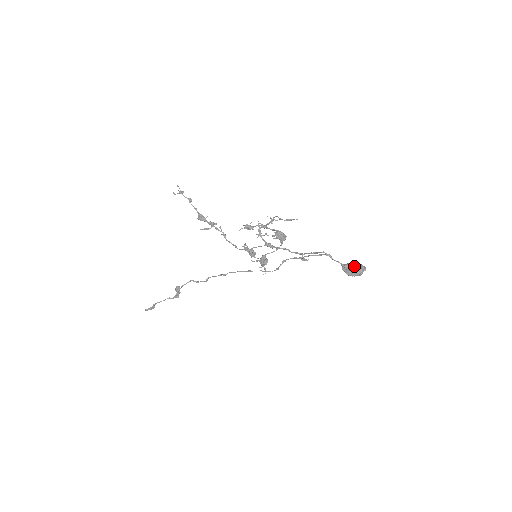
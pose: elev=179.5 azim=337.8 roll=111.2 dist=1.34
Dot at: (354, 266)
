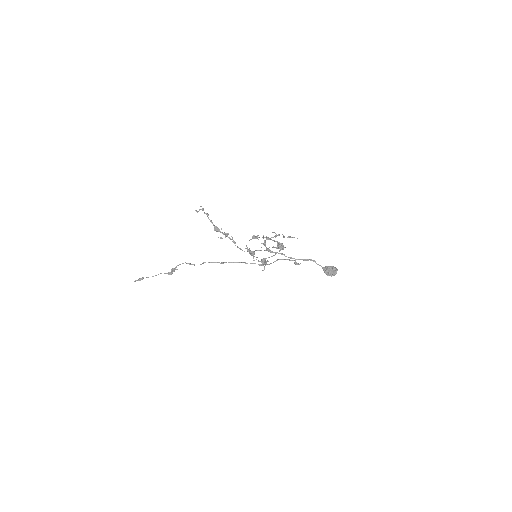
Dot at: (332, 270)
